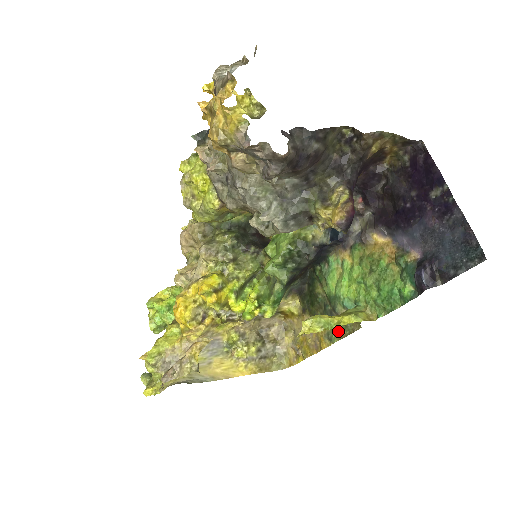
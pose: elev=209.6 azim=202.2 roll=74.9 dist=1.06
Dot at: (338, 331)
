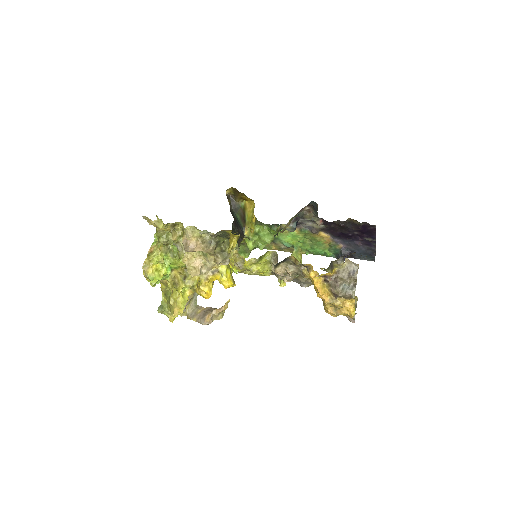
Dot at: (272, 247)
